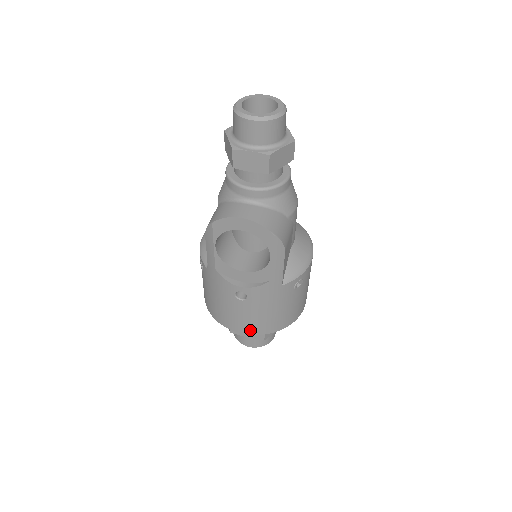
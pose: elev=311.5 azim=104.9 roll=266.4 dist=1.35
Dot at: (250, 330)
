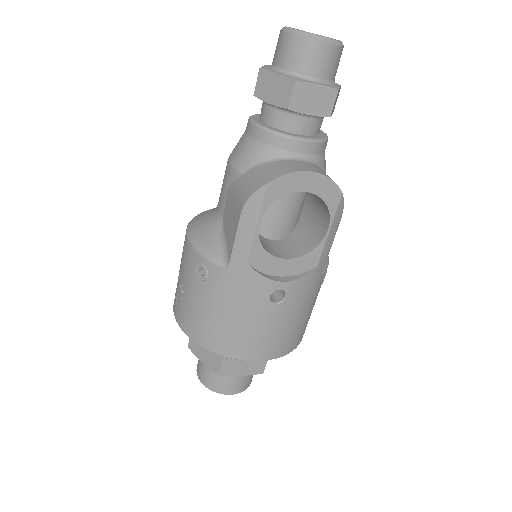
Dot at: (272, 352)
